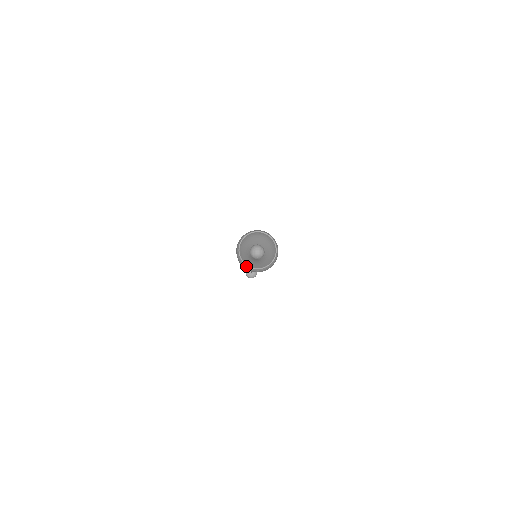
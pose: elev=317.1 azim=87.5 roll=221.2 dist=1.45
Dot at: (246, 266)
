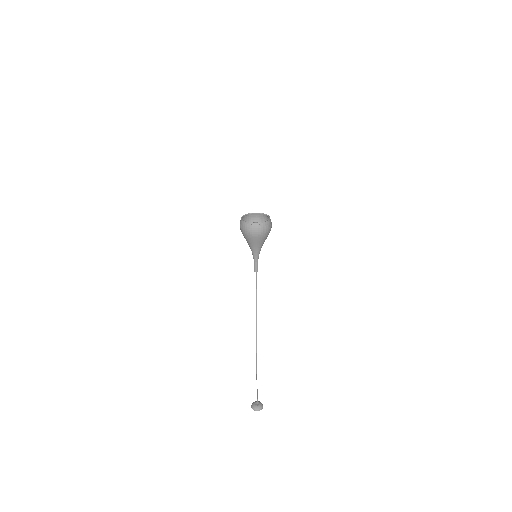
Dot at: (246, 223)
